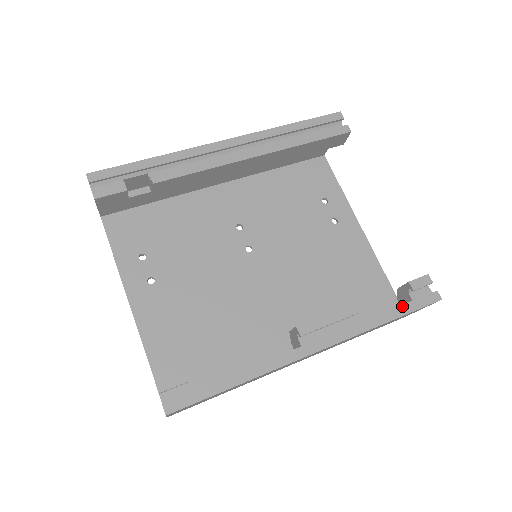
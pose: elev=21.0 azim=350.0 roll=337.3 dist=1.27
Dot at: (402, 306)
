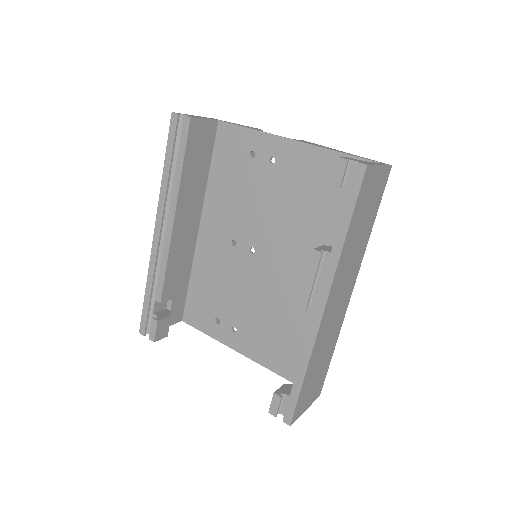
Dot at: (344, 210)
